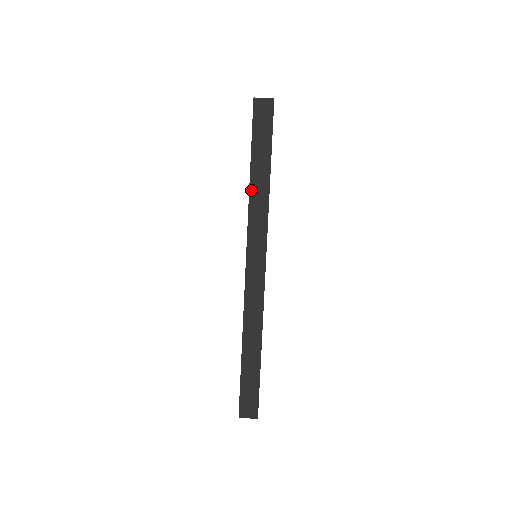
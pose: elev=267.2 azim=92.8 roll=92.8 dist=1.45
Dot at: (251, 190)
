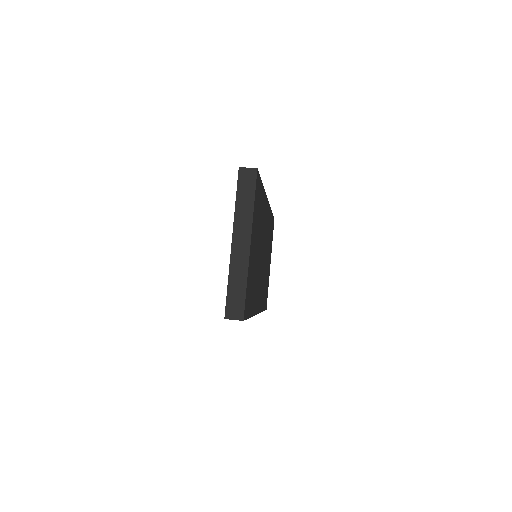
Dot at: occluded
